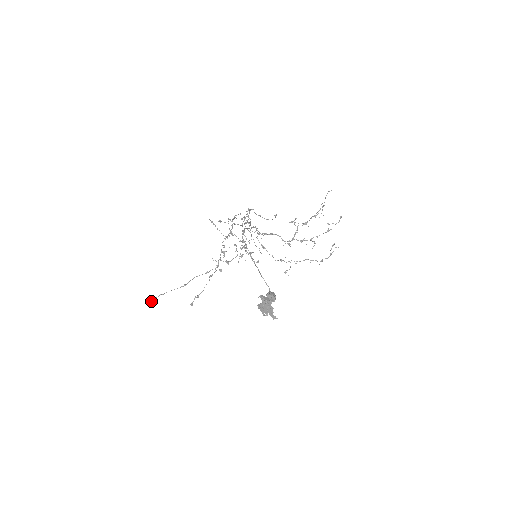
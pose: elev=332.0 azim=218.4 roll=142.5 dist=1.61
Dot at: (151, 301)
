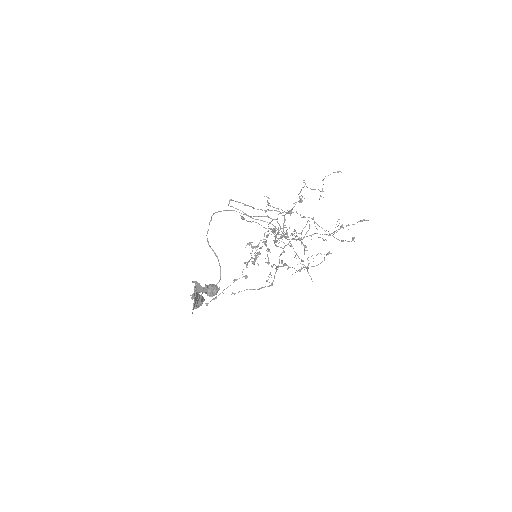
Dot at: occluded
